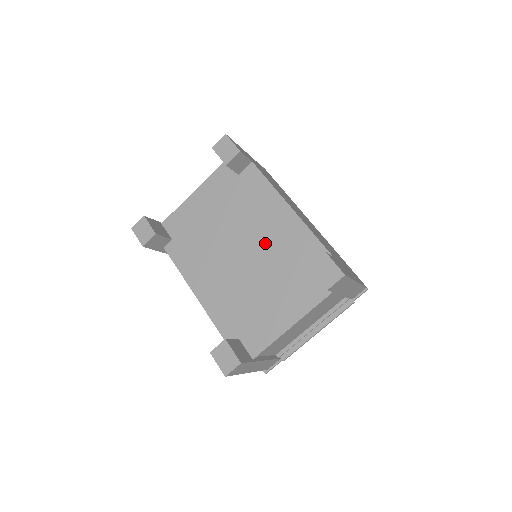
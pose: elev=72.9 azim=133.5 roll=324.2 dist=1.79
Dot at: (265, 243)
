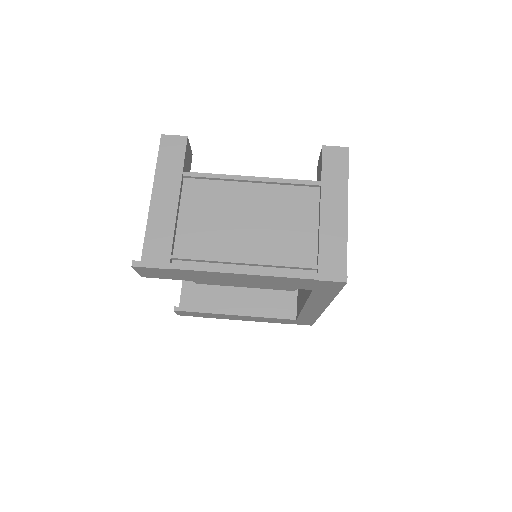
Dot at: occluded
